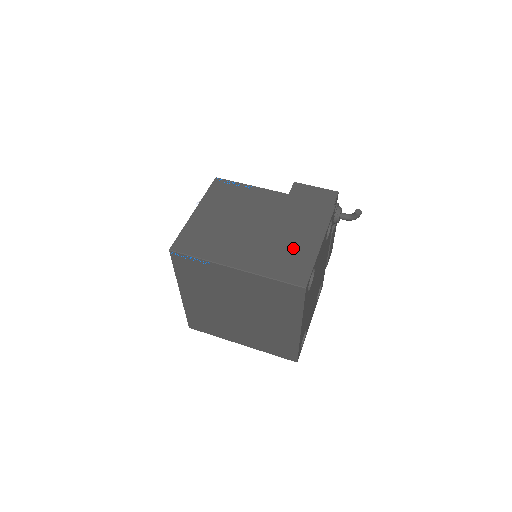
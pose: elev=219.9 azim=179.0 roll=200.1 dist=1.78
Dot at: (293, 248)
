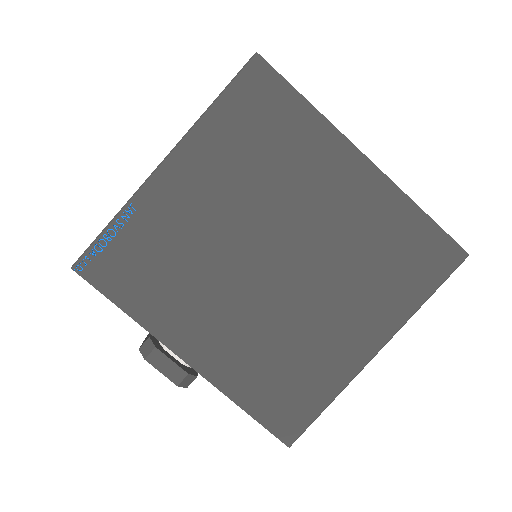
Dot at: occluded
